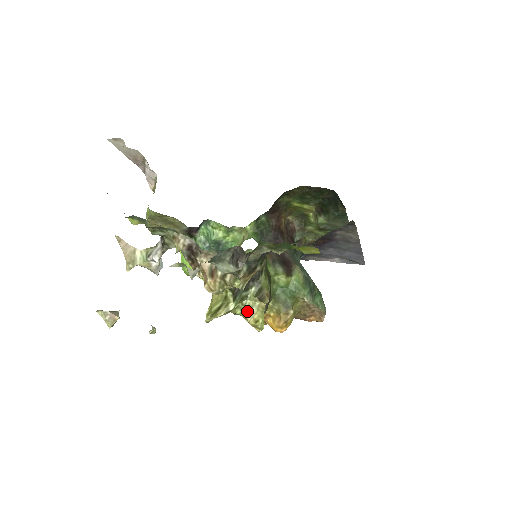
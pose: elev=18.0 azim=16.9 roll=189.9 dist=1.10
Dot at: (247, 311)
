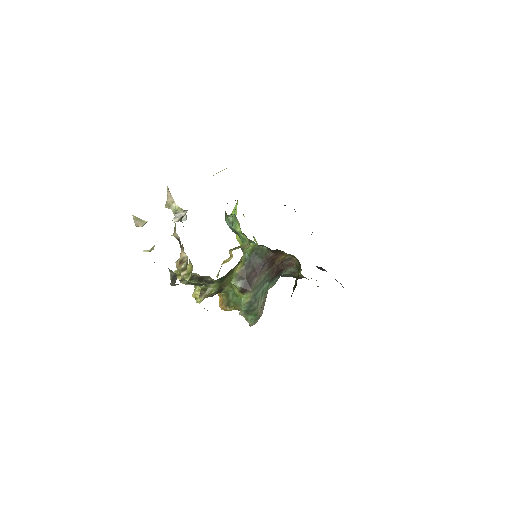
Dot at: (196, 289)
